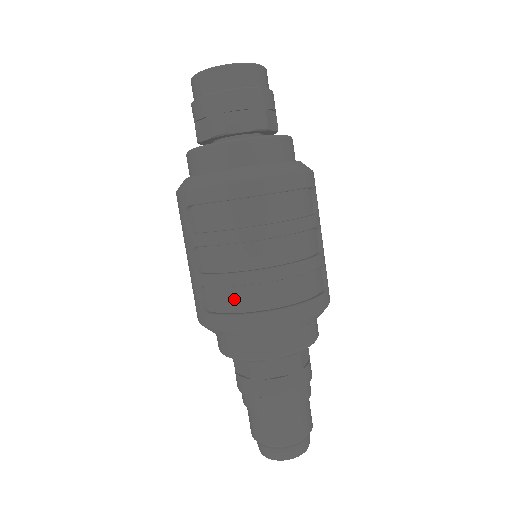
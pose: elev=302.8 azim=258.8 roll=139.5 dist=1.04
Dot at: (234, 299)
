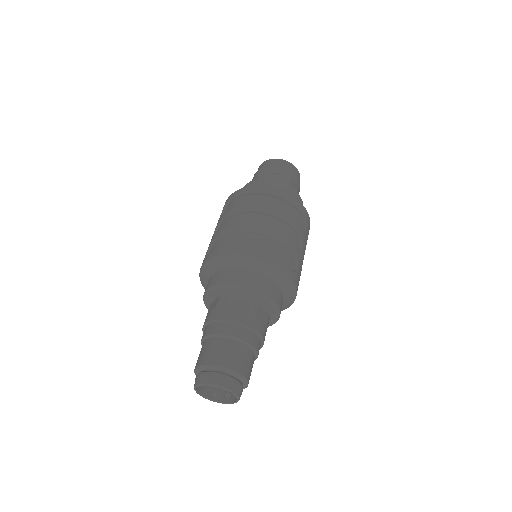
Dot at: (228, 241)
